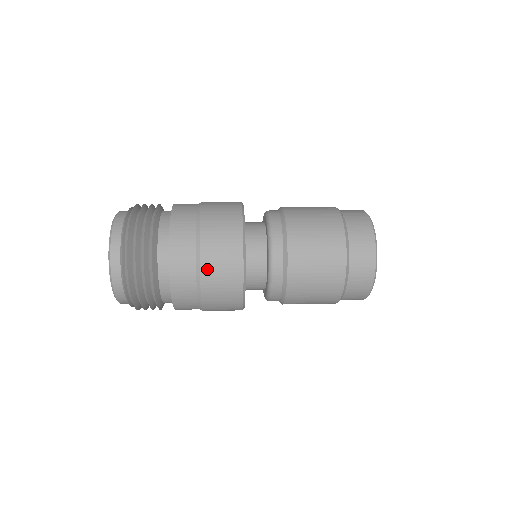
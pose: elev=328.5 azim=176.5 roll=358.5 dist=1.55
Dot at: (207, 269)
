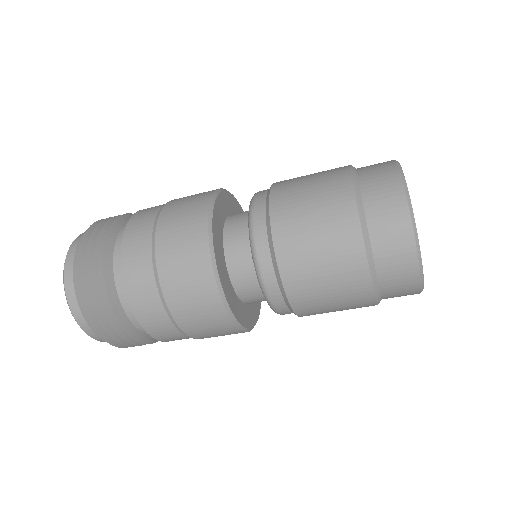
Dot at: (169, 285)
